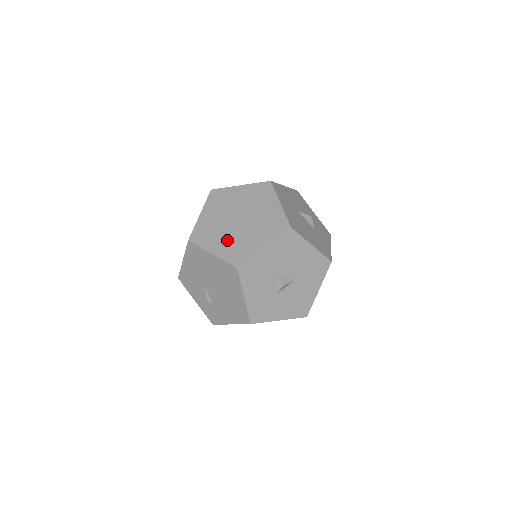
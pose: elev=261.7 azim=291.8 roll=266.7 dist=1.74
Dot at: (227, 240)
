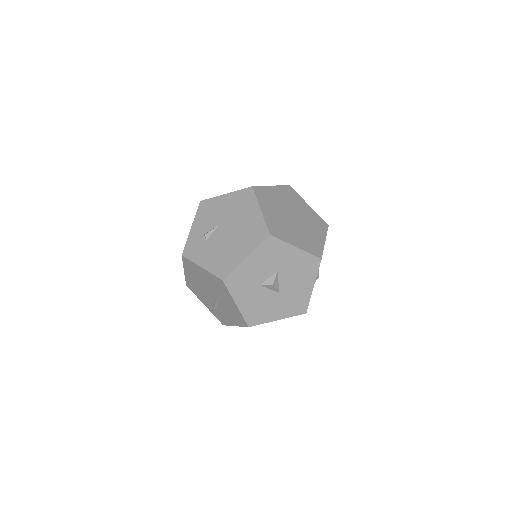
Dot at: (277, 216)
